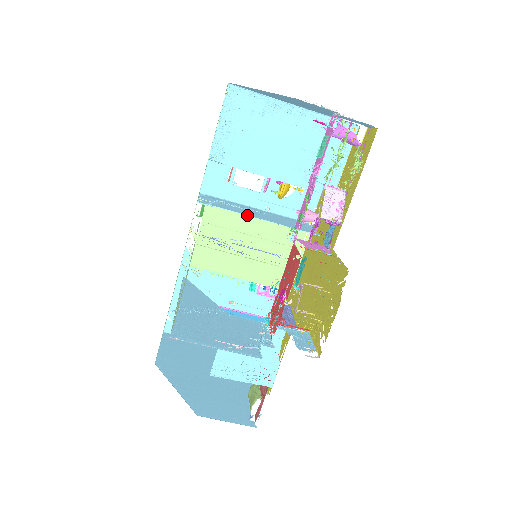
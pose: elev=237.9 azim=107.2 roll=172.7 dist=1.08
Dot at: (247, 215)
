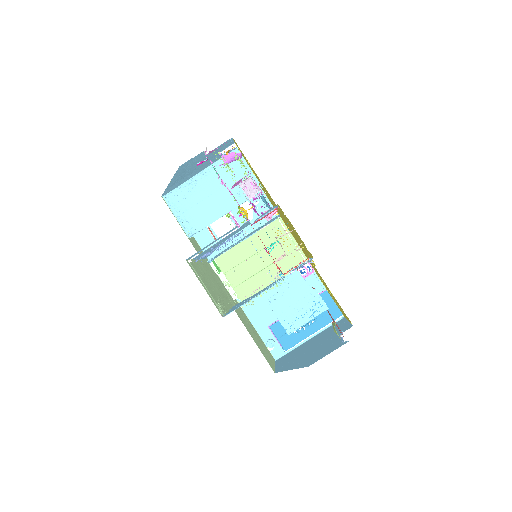
Dot at: (234, 243)
